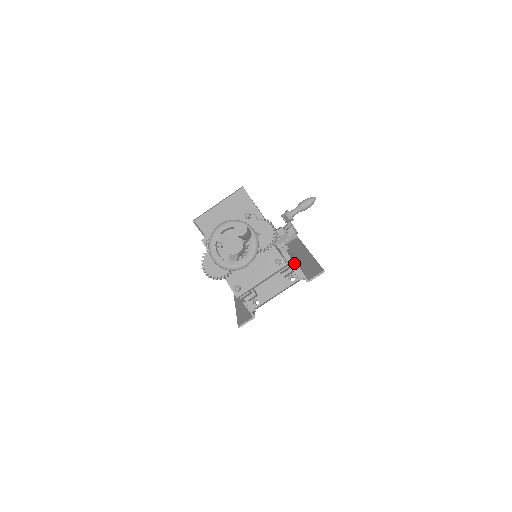
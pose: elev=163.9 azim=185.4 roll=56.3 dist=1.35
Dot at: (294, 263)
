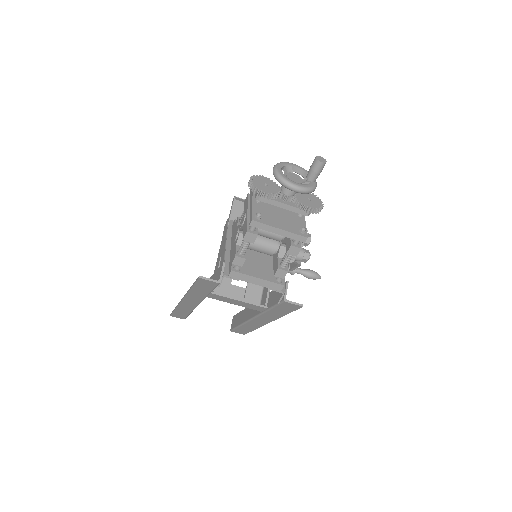
Dot at: occluded
